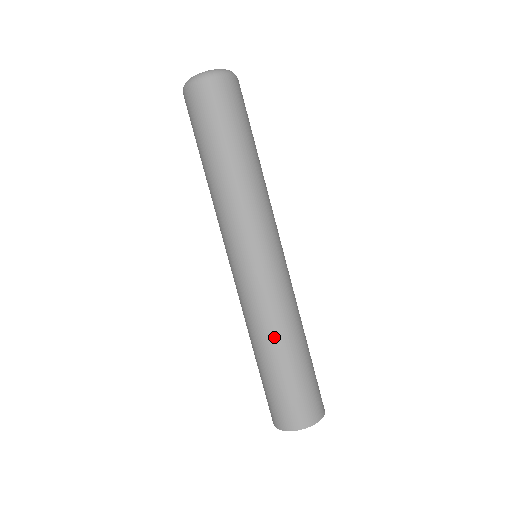
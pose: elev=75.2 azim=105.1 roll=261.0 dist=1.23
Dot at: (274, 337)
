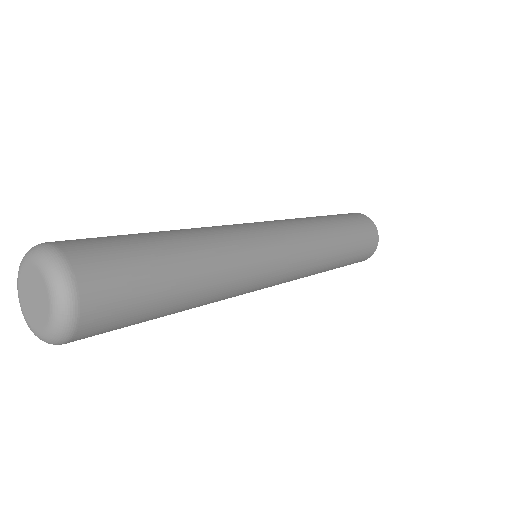
Dot at: occluded
